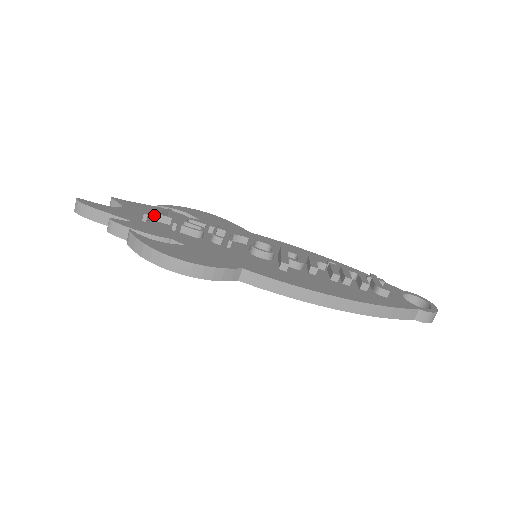
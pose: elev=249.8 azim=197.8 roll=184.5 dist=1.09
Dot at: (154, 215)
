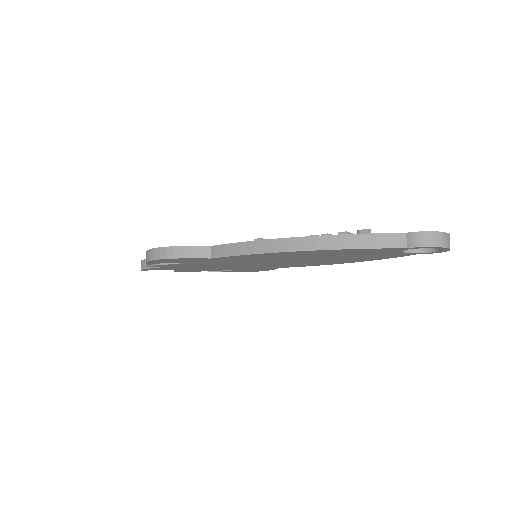
Dot at: occluded
